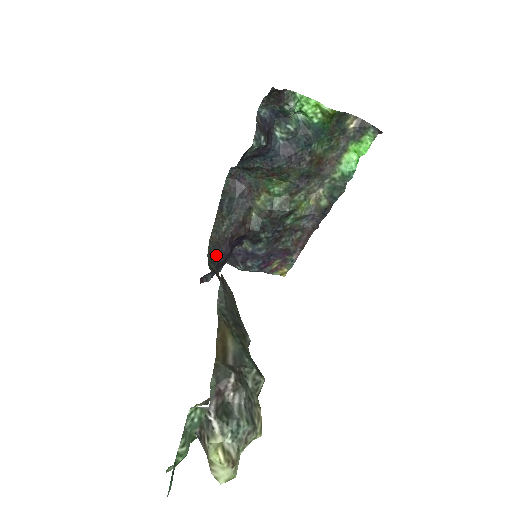
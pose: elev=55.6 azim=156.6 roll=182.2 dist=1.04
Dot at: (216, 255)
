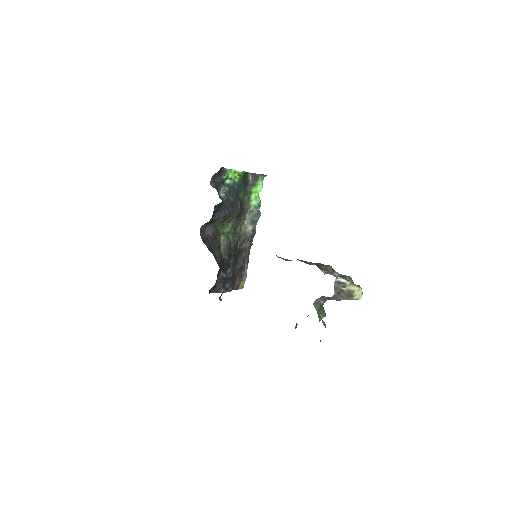
Dot at: occluded
